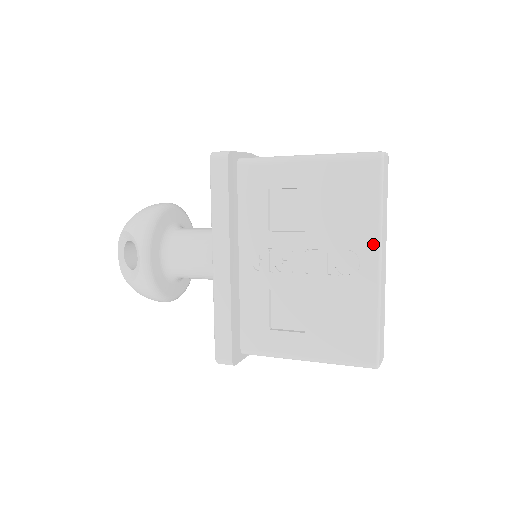
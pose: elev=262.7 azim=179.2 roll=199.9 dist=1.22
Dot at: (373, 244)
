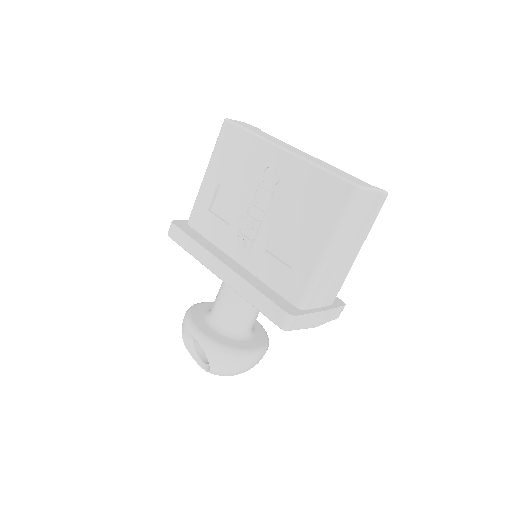
Dot at: (268, 148)
